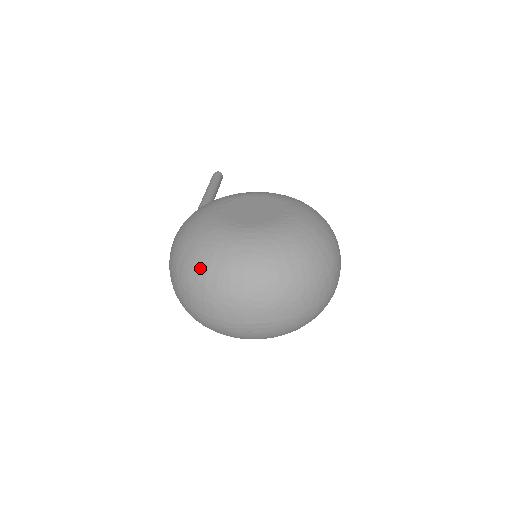
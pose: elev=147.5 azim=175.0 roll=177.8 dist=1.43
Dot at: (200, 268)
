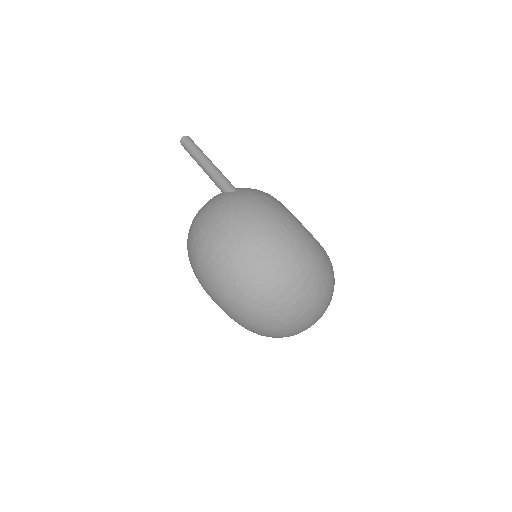
Dot at: (305, 264)
